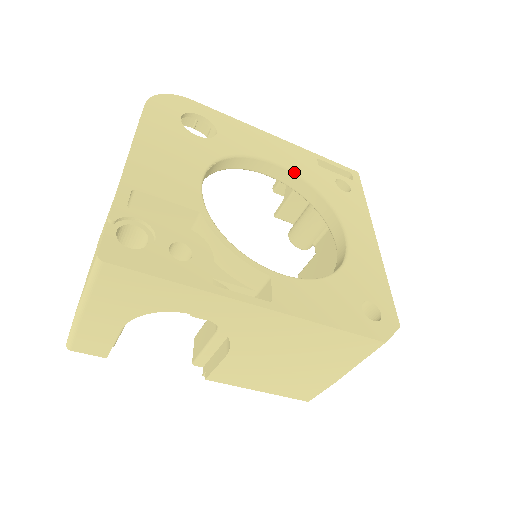
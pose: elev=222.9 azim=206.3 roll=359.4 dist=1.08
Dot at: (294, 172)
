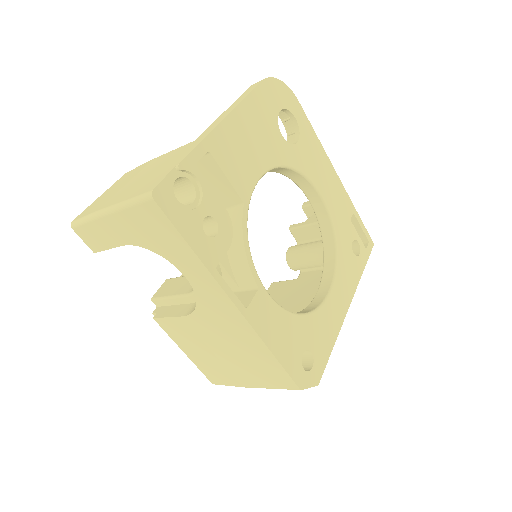
Dot at: (330, 213)
